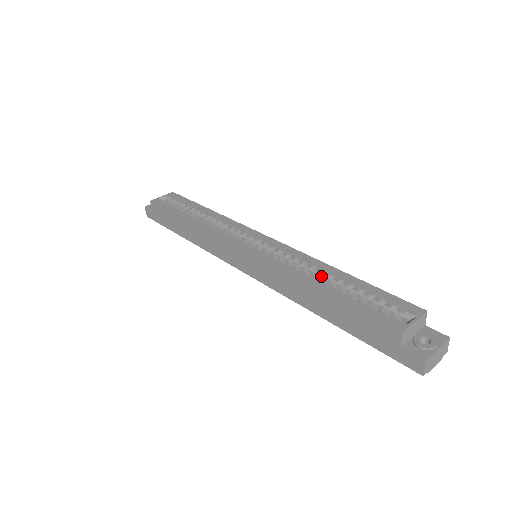
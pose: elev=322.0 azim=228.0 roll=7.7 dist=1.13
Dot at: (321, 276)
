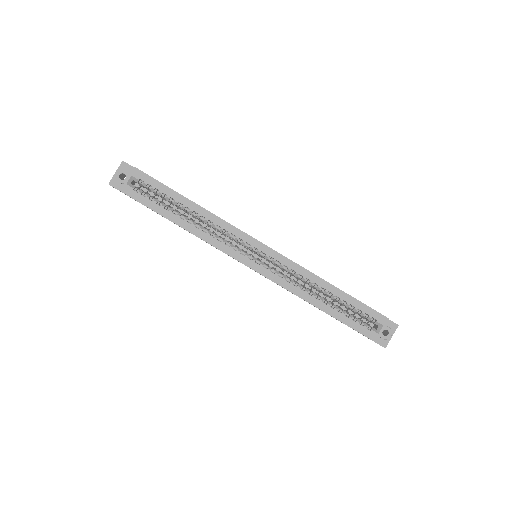
Dot at: (318, 290)
